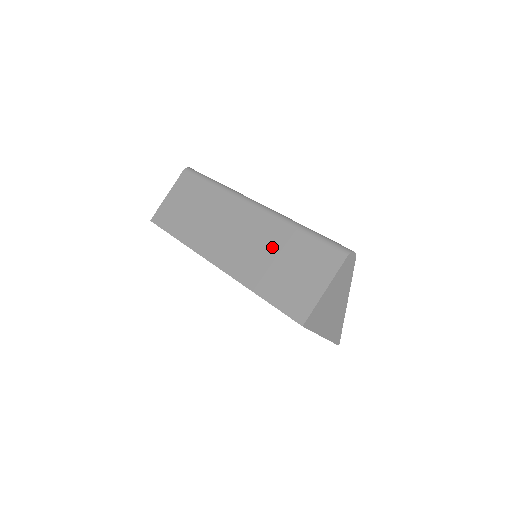
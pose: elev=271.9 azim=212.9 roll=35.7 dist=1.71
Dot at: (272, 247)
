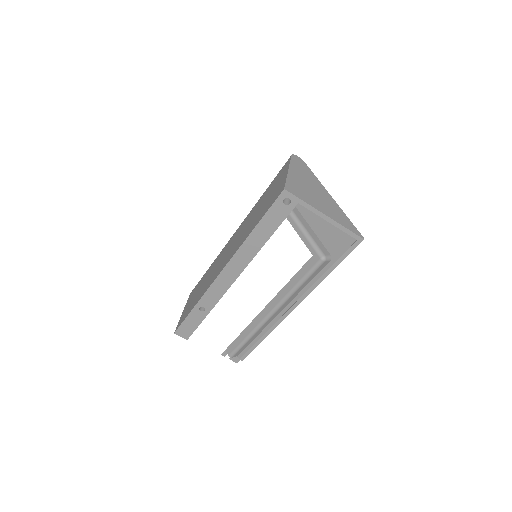
Dot at: (251, 217)
